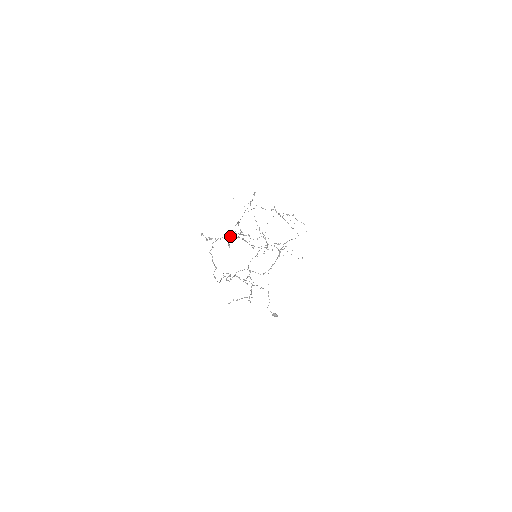
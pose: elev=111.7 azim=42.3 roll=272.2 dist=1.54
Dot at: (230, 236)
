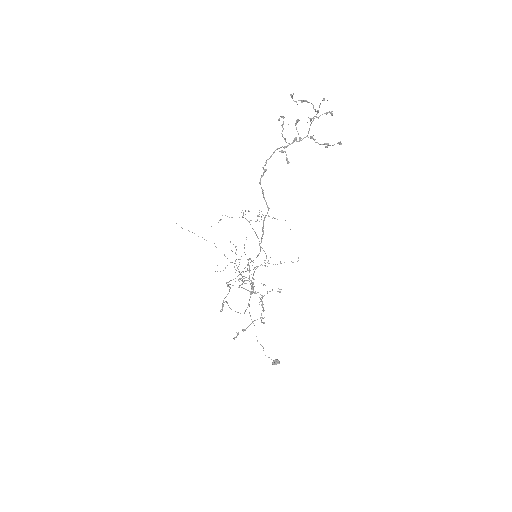
Dot at: (319, 105)
